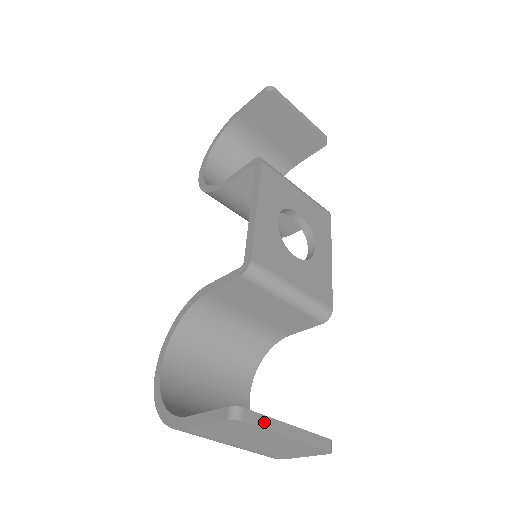
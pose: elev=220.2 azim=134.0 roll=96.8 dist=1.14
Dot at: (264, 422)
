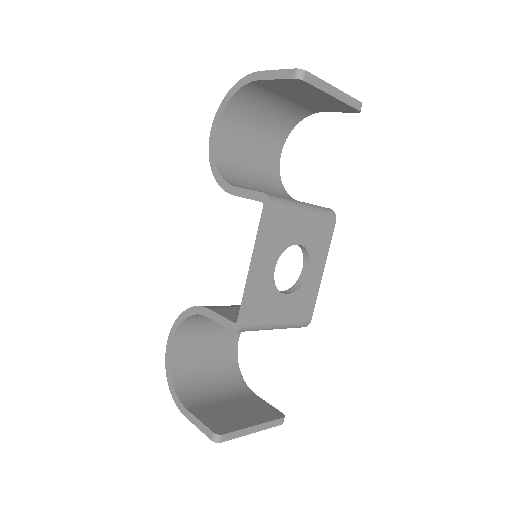
Dot at: (237, 434)
